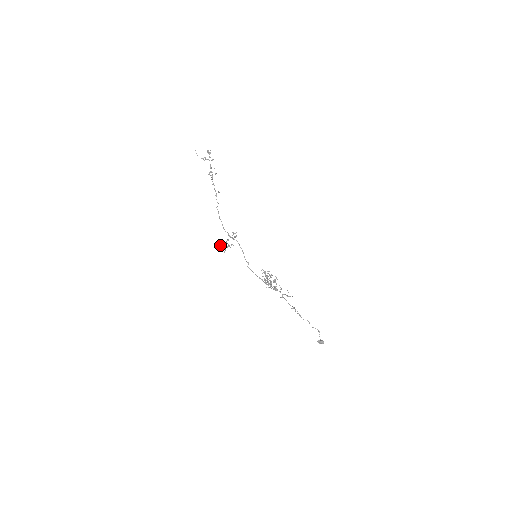
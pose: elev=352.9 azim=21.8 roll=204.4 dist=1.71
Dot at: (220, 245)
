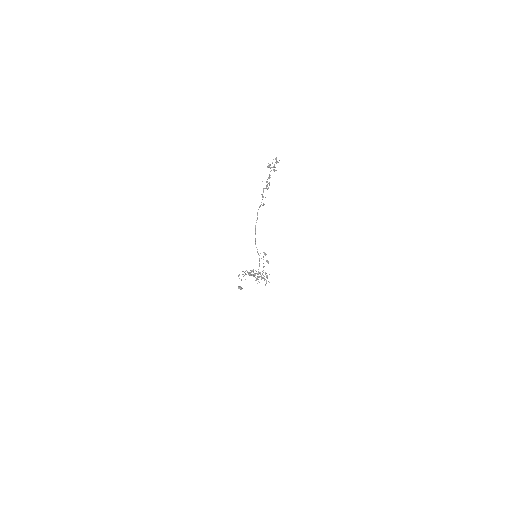
Dot at: occluded
